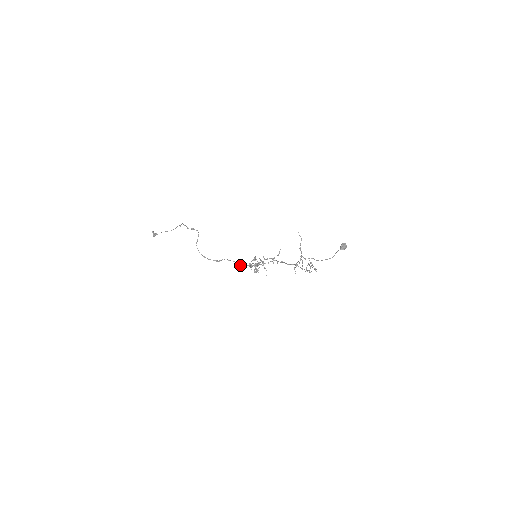
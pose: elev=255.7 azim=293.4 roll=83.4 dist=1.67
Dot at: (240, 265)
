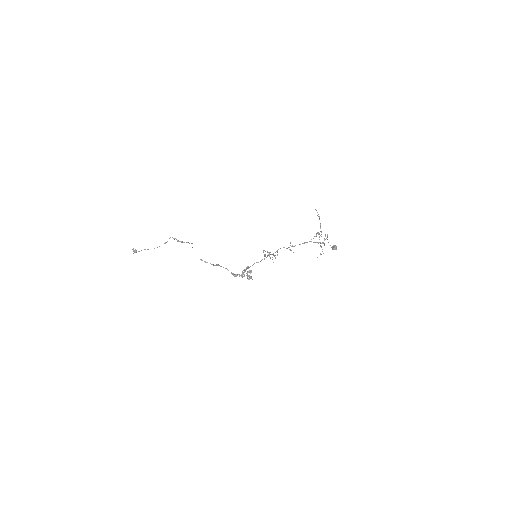
Dot at: (232, 274)
